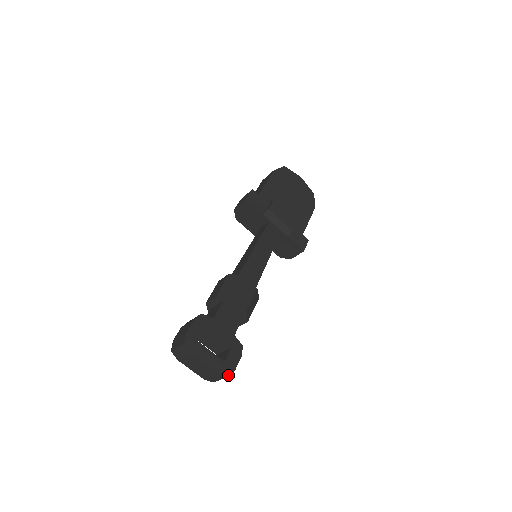
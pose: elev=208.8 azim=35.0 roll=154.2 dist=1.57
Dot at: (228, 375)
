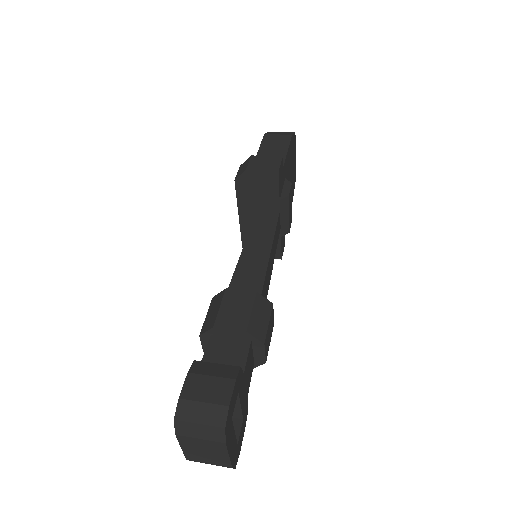
Dot at: occluded
